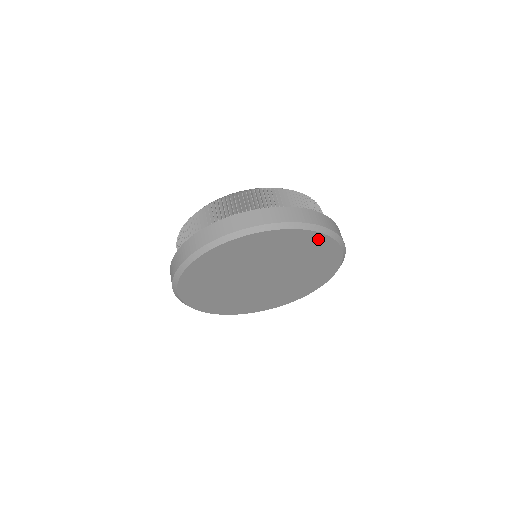
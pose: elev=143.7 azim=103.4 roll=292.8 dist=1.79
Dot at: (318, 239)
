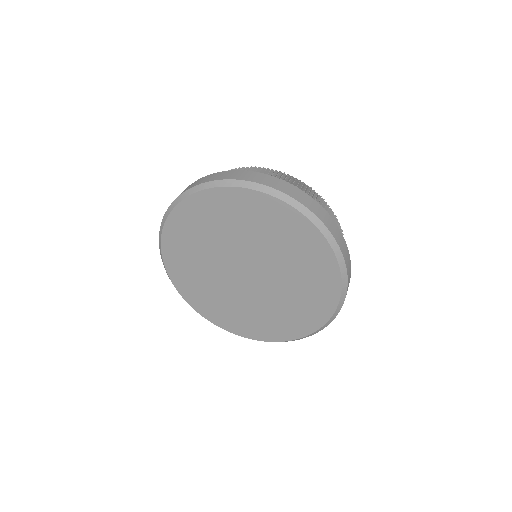
Dot at: (297, 222)
